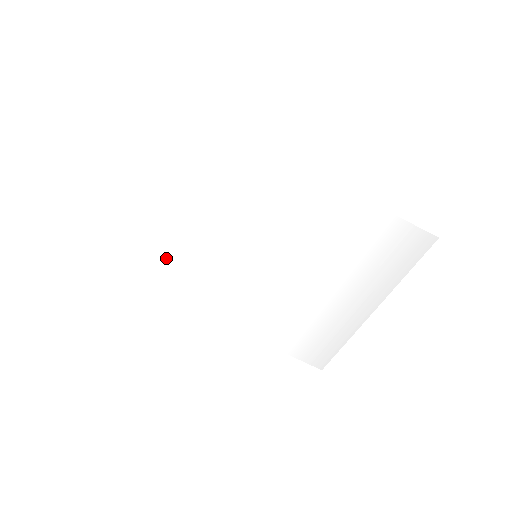
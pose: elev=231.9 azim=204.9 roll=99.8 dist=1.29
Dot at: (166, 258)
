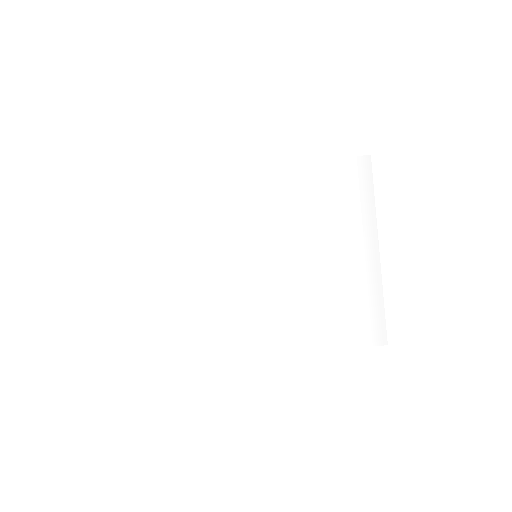
Dot at: (188, 306)
